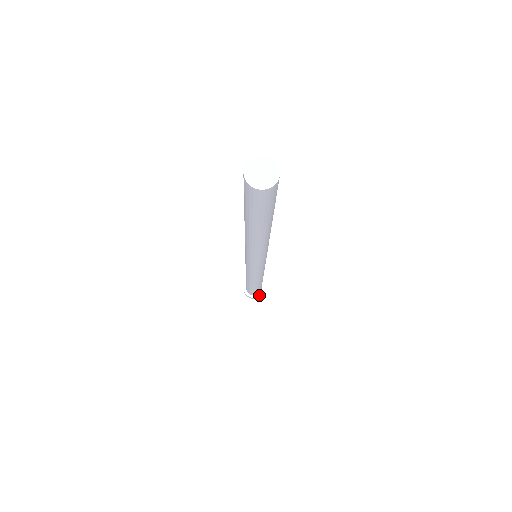
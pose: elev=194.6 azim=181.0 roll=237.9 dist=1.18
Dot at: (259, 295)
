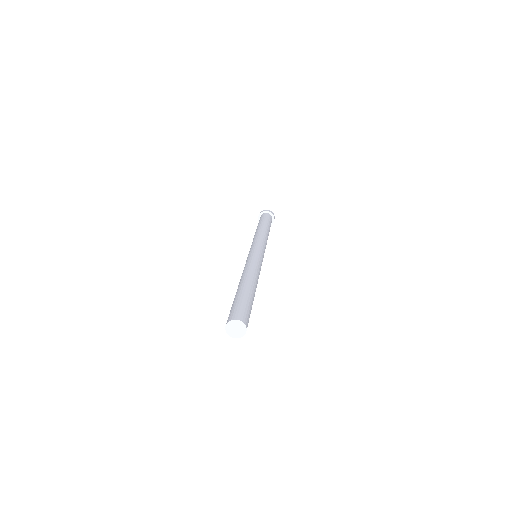
Dot at: (272, 223)
